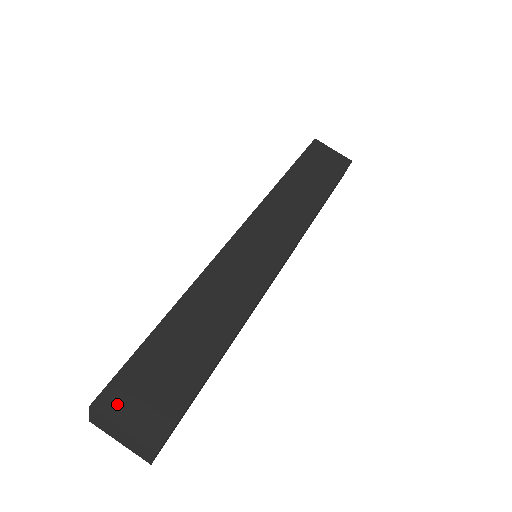
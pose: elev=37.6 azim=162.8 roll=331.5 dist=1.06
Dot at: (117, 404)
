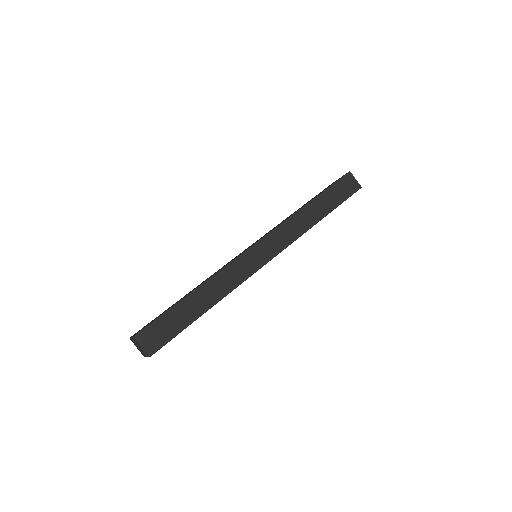
Dot at: occluded
